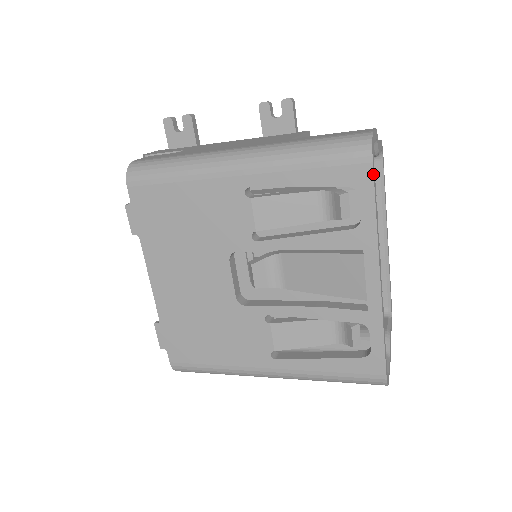
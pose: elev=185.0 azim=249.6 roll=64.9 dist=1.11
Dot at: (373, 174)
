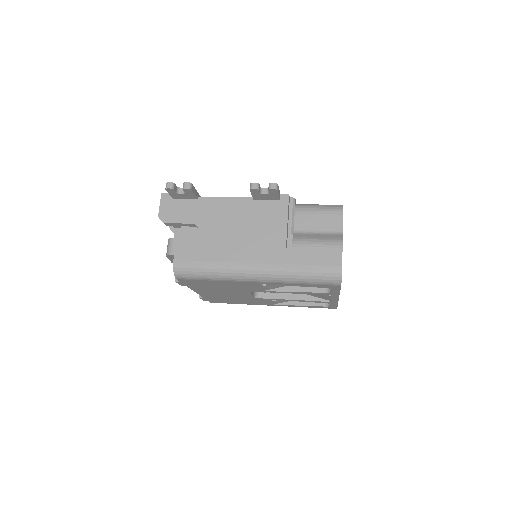
Dot at: occluded
